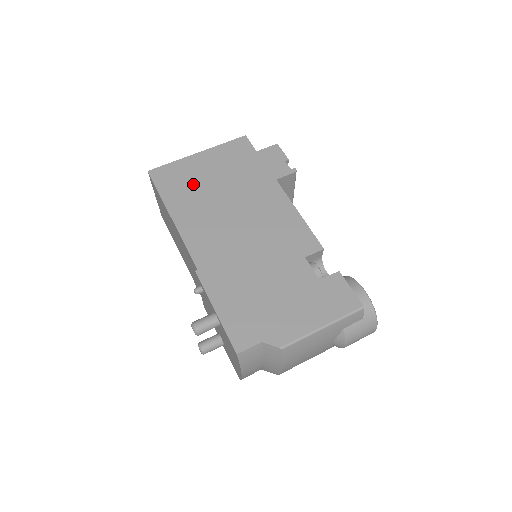
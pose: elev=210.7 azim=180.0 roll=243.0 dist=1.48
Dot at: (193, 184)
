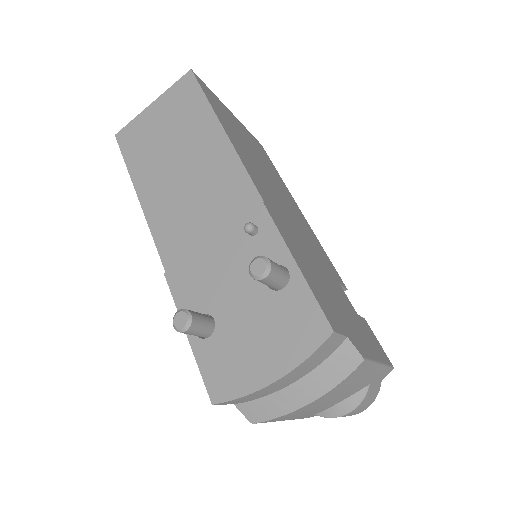
Dot at: (235, 128)
